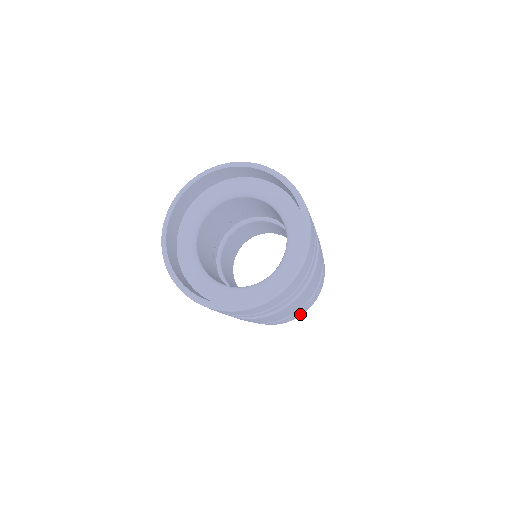
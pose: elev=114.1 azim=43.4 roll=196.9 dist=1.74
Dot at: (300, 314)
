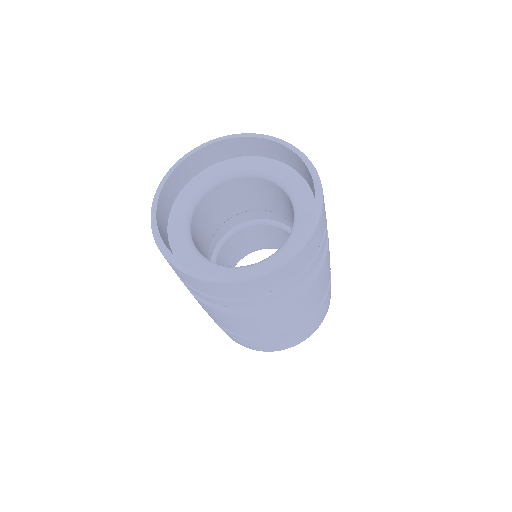
Dot at: (279, 346)
